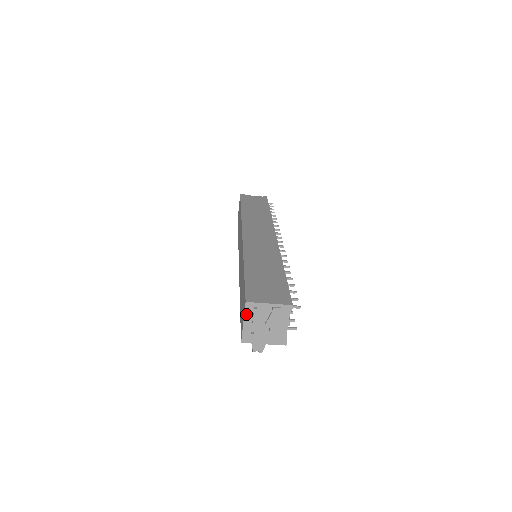
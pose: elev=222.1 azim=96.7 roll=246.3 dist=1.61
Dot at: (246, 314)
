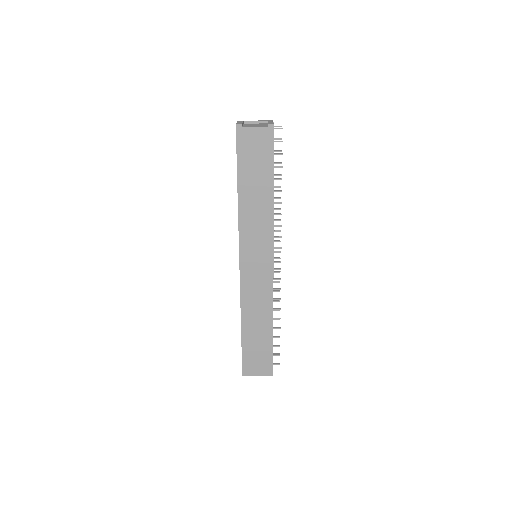
Dot at: occluded
